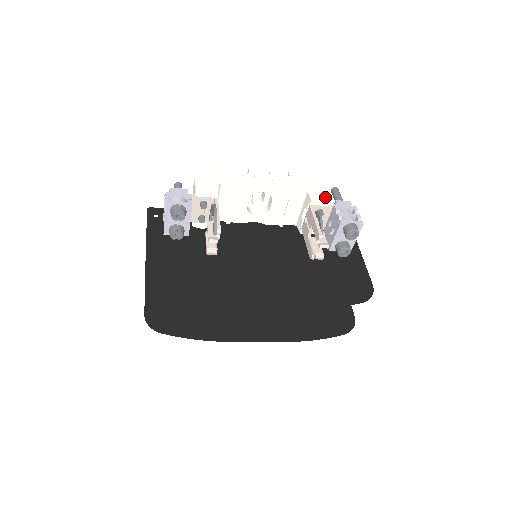
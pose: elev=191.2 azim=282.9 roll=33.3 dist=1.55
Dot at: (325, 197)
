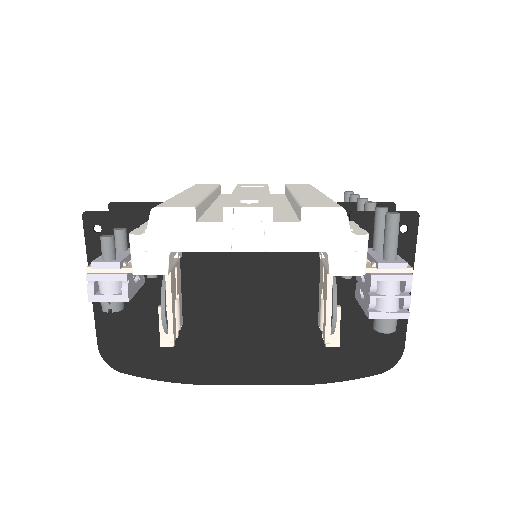
Dot at: (357, 267)
